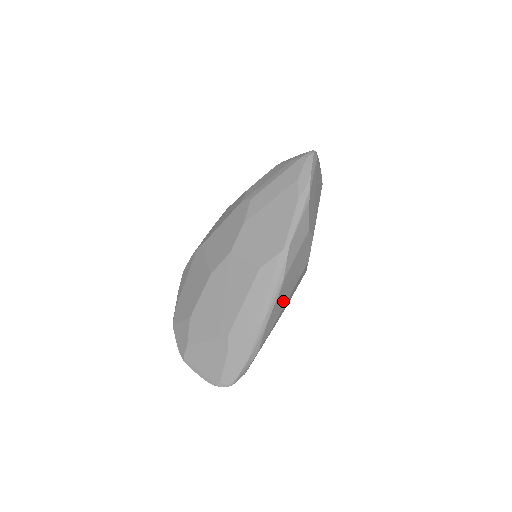
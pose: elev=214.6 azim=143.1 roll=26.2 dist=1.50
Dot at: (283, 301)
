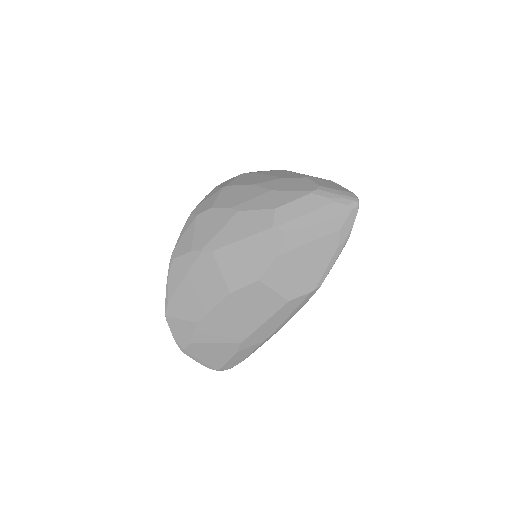
Dot at: occluded
